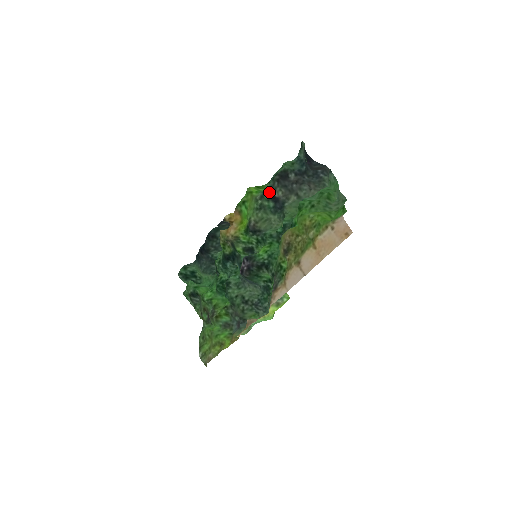
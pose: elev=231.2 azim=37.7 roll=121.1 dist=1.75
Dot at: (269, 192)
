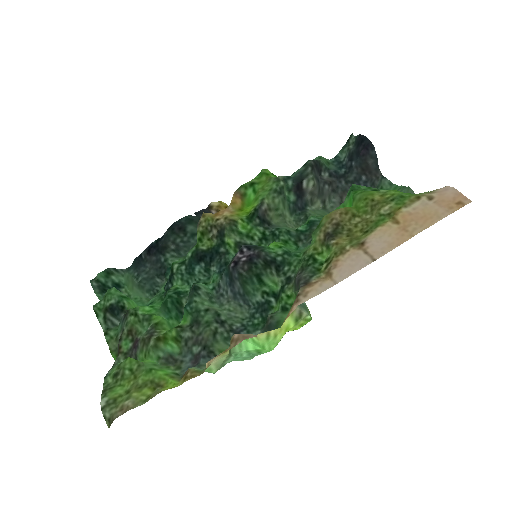
Dot at: (295, 179)
